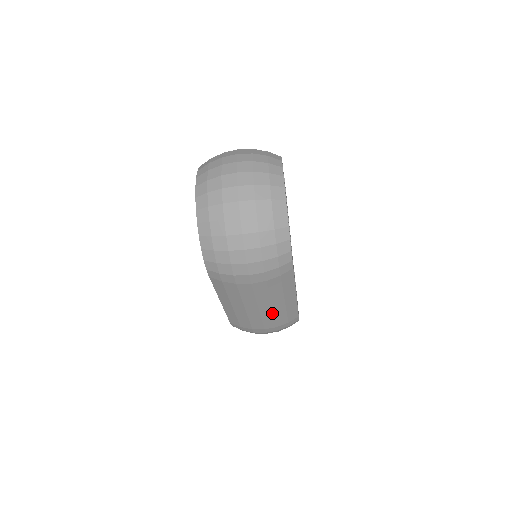
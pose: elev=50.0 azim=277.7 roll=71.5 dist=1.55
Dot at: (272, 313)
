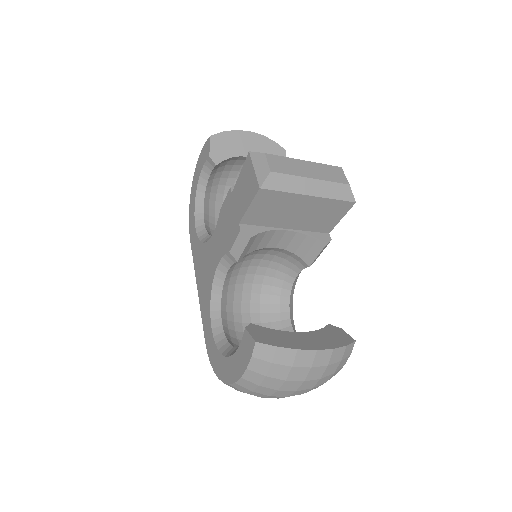
Dot at: occluded
